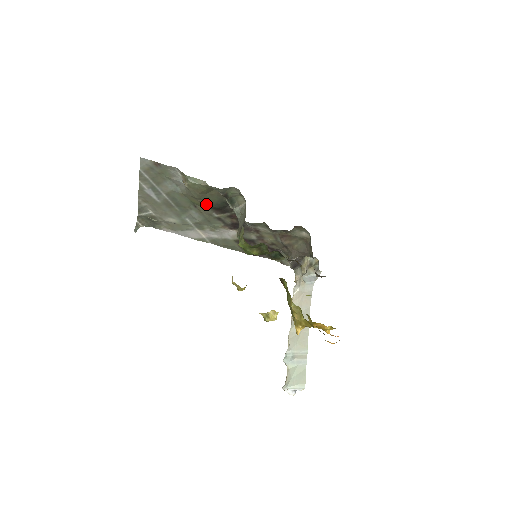
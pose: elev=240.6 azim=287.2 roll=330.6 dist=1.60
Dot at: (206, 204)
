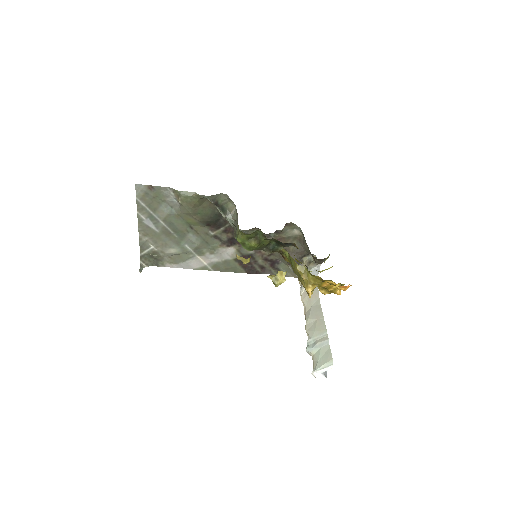
Dot at: (201, 220)
